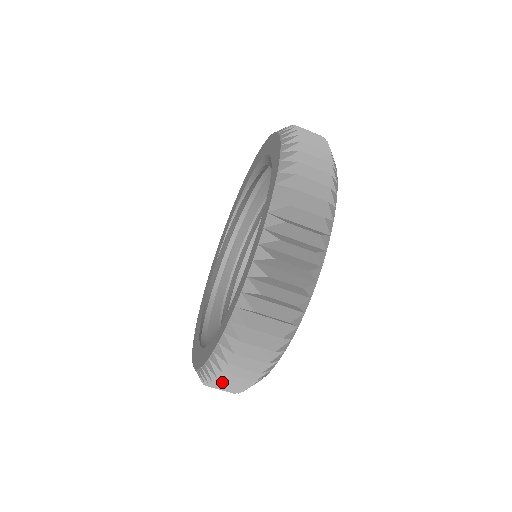
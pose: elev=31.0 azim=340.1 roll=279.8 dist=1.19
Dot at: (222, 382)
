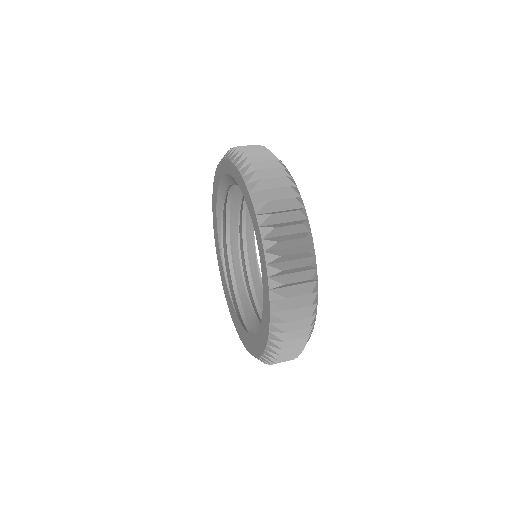
Dot at: (289, 268)
